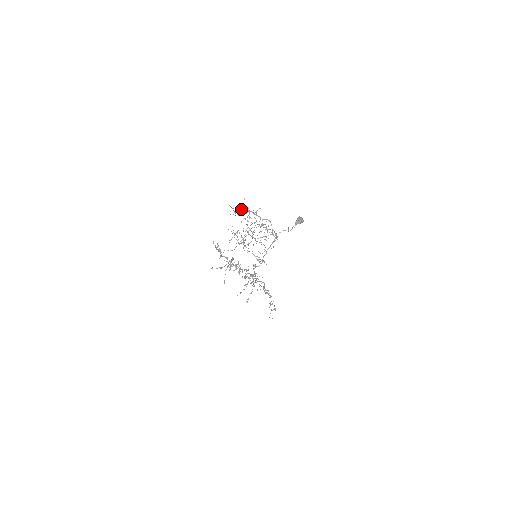
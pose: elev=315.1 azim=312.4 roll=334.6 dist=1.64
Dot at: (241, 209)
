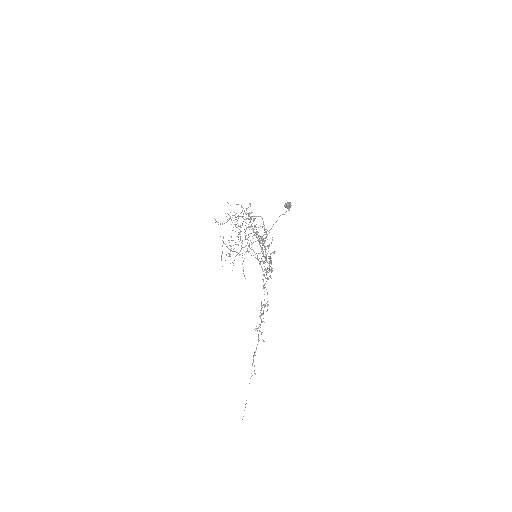
Dot at: occluded
